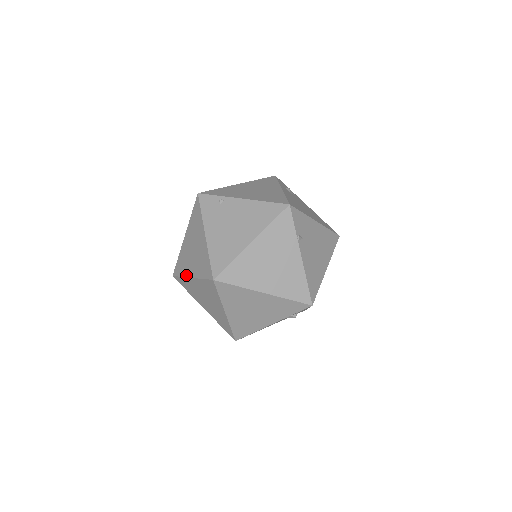
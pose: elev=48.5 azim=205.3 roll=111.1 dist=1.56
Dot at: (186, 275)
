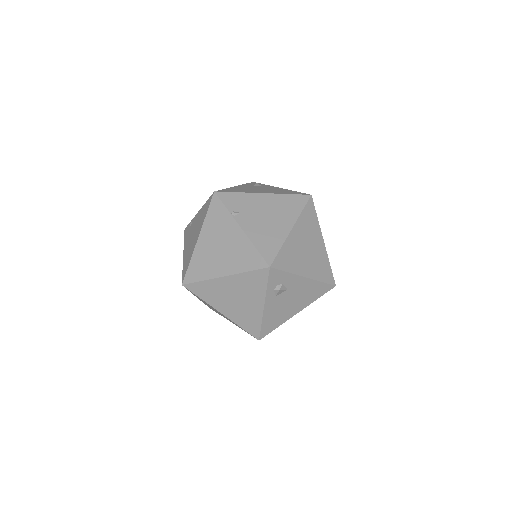
Dot at: occluded
